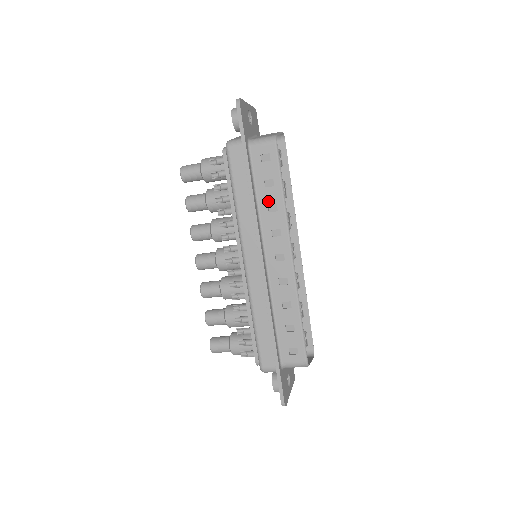
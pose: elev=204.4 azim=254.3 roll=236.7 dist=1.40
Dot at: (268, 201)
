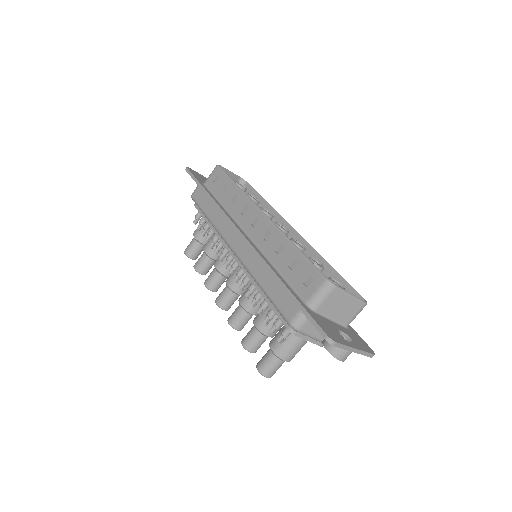
Dot at: (229, 198)
